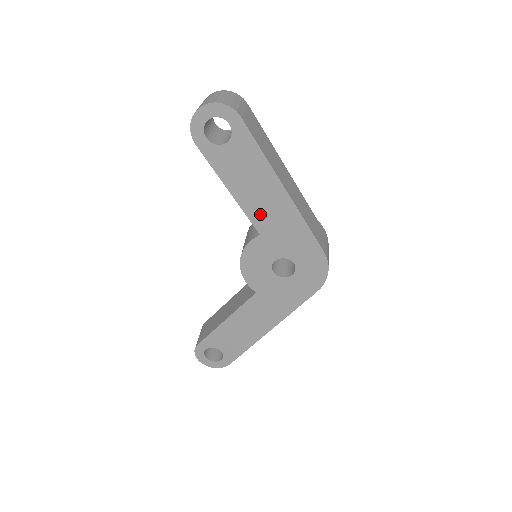
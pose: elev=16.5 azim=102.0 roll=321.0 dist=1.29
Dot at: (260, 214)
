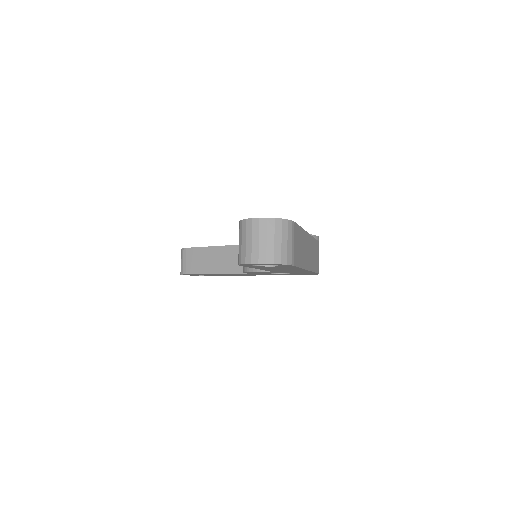
Dot at: occluded
